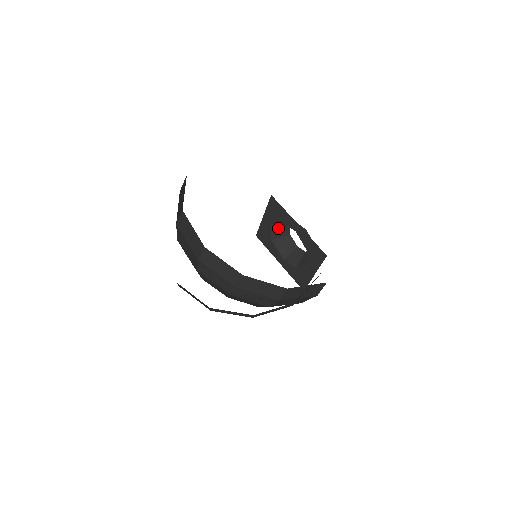
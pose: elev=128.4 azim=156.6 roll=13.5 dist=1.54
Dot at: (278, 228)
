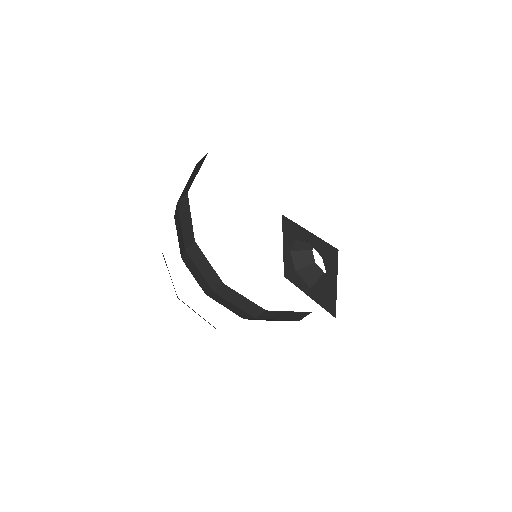
Dot at: (299, 255)
